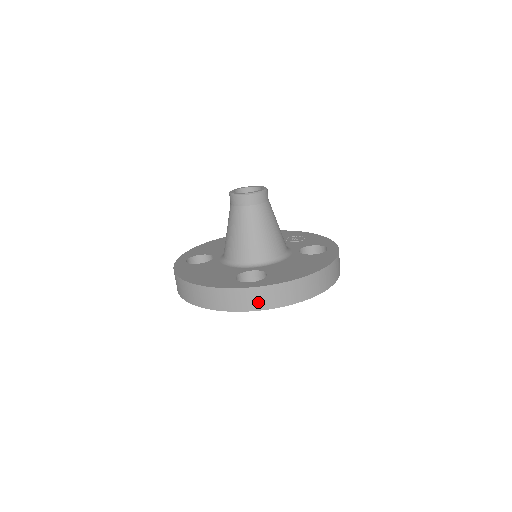
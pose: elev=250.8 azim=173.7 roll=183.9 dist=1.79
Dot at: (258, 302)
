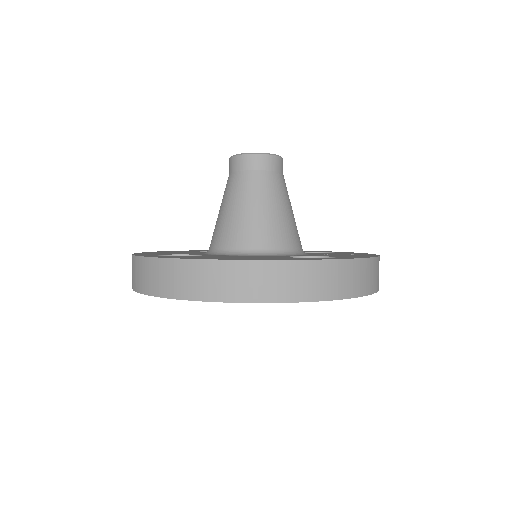
Dot at: (145, 281)
